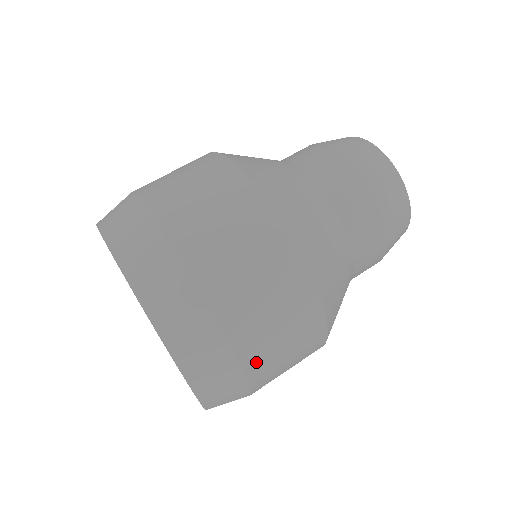
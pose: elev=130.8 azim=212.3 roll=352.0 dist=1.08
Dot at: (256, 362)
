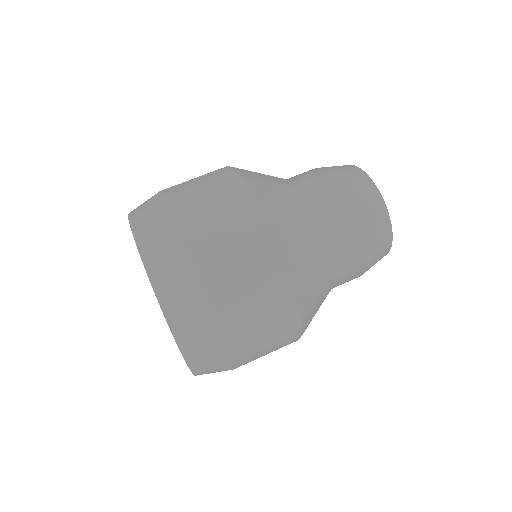
Dot at: (243, 364)
